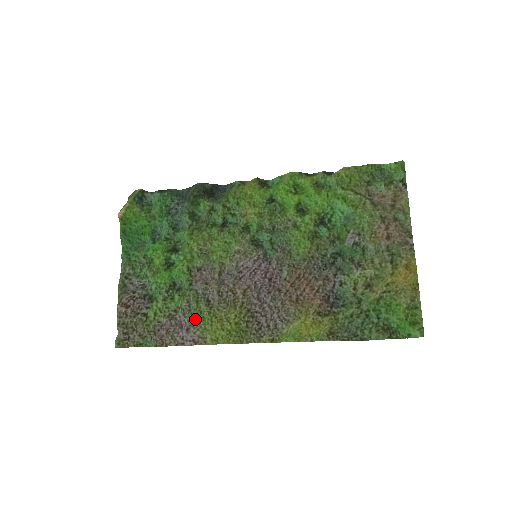
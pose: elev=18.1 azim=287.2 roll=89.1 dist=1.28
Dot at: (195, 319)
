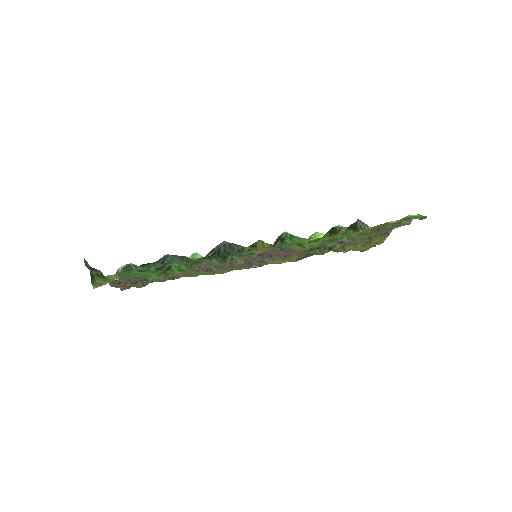
Dot at: occluded
